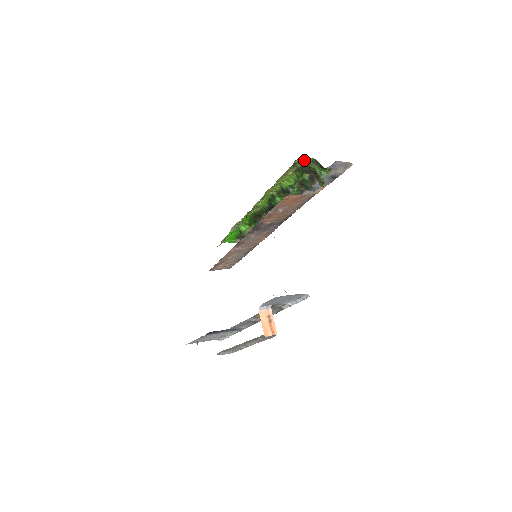
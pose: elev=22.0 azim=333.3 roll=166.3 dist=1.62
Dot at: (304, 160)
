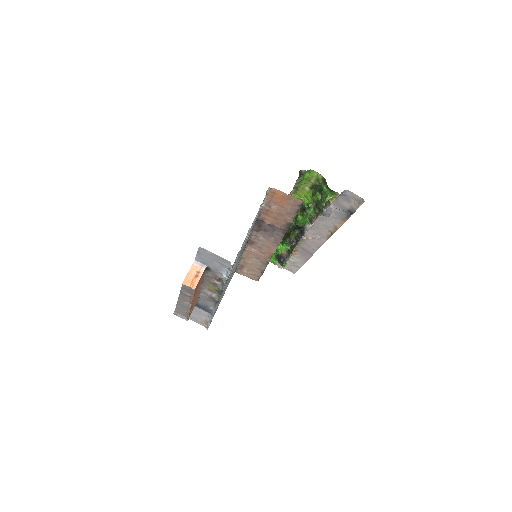
Dot at: (316, 176)
